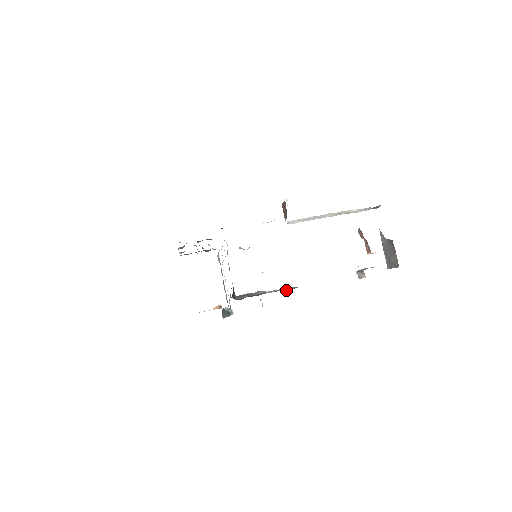
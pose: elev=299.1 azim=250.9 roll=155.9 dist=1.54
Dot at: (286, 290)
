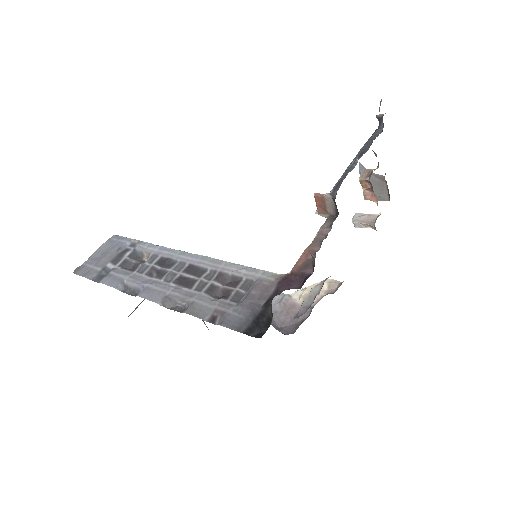
Dot at: (324, 289)
